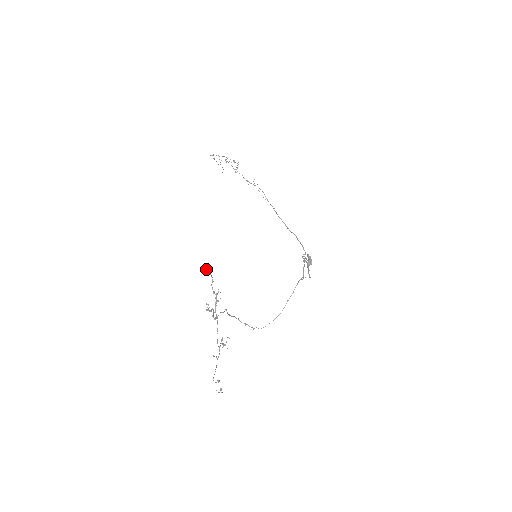
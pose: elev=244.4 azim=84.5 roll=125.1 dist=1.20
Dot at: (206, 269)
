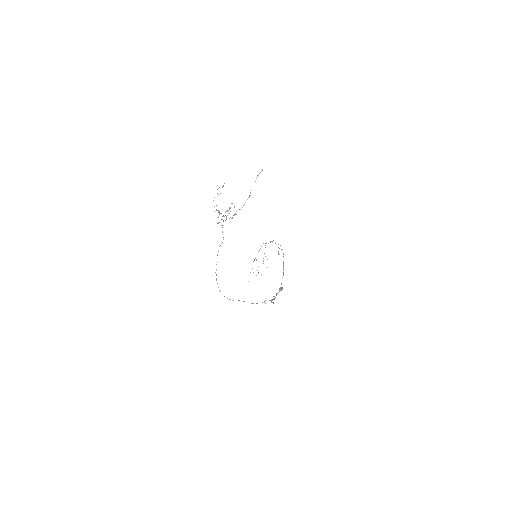
Dot at: (262, 169)
